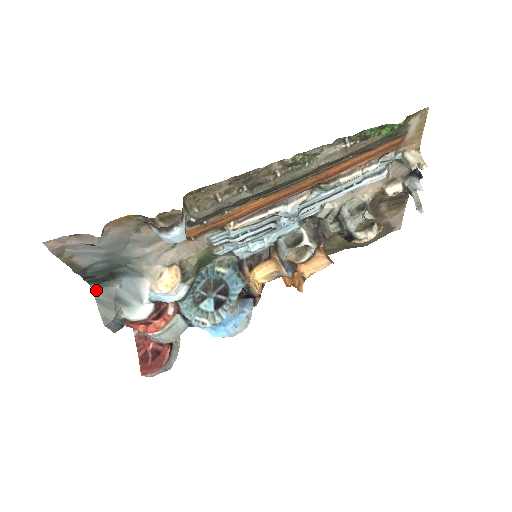
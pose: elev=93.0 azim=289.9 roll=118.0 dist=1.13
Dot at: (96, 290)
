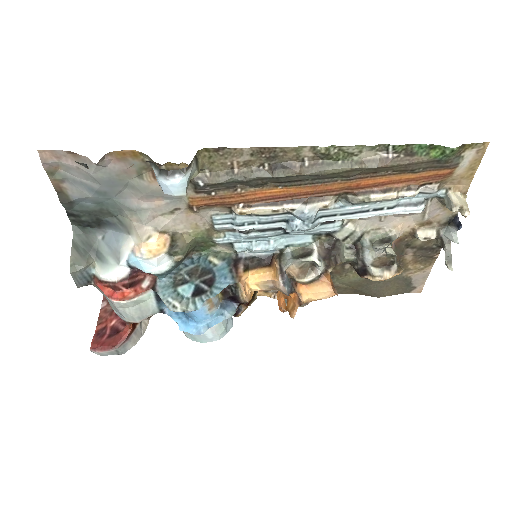
Dot at: (77, 233)
